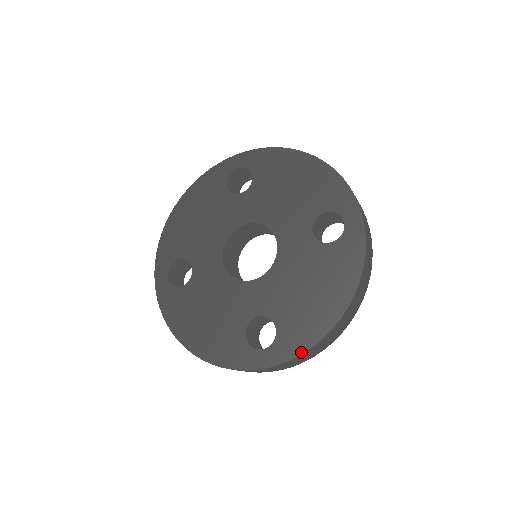
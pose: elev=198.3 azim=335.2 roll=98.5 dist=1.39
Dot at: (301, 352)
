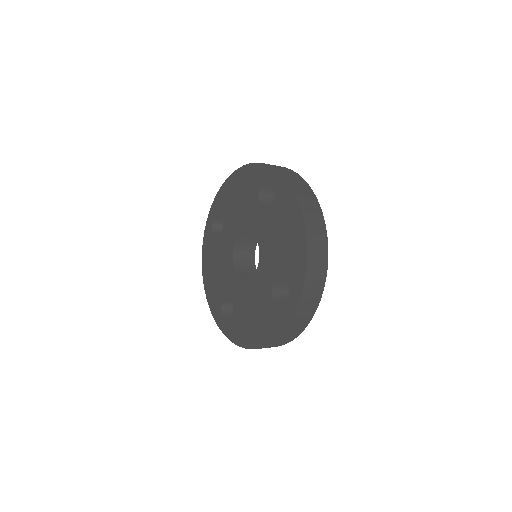
Dot at: (233, 342)
